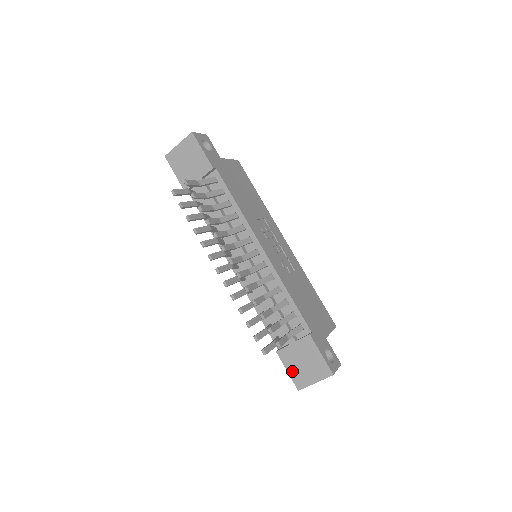
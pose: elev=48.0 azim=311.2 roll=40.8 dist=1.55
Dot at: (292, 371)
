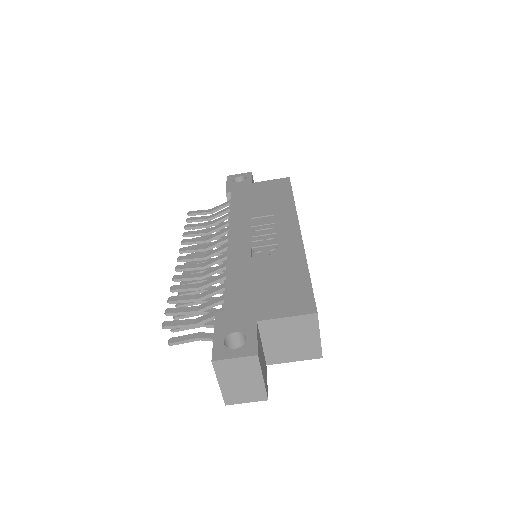
Dot at: occluded
